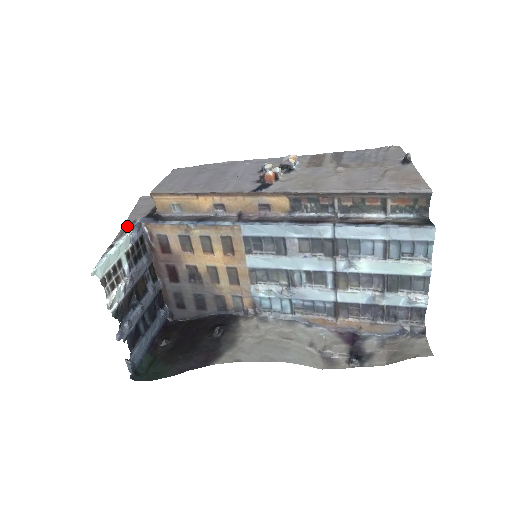
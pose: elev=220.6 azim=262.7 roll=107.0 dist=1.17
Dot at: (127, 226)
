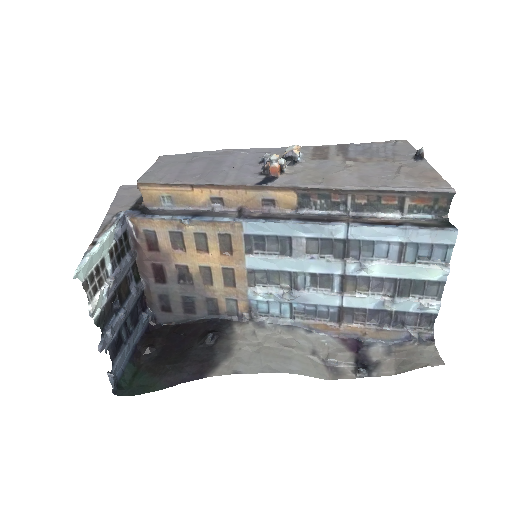
Dot at: (109, 220)
